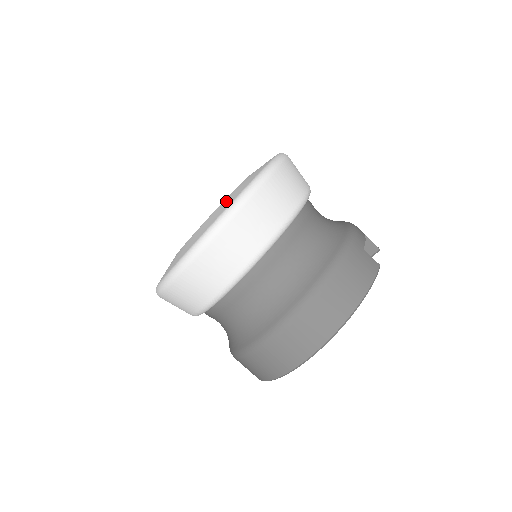
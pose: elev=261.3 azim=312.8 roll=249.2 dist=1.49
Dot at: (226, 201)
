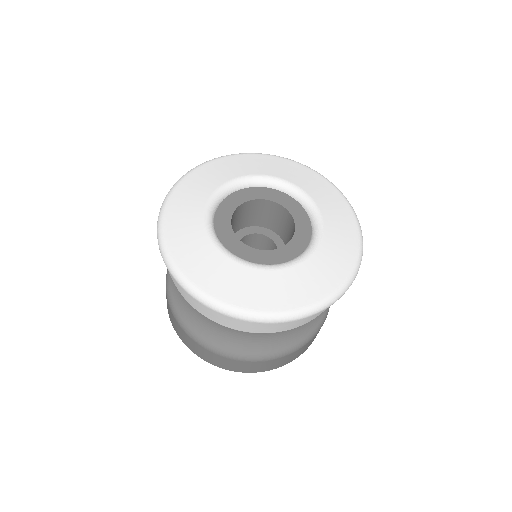
Dot at: (315, 272)
